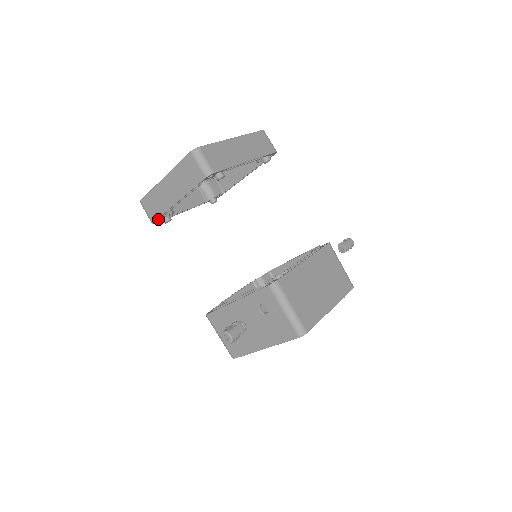
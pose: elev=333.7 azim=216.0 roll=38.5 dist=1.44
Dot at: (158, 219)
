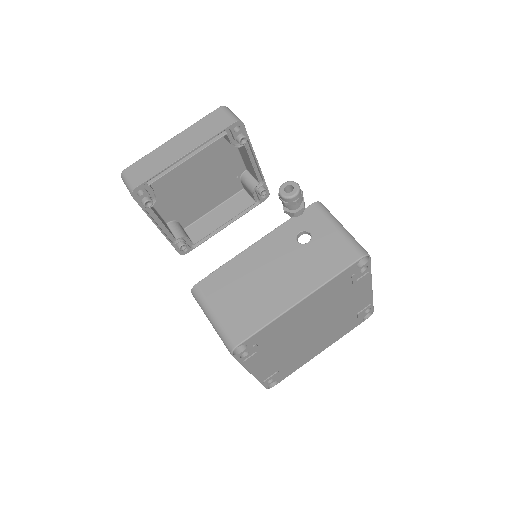
Dot at: (144, 186)
